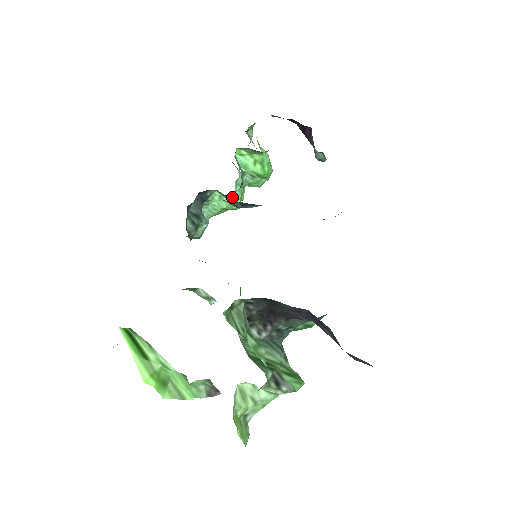
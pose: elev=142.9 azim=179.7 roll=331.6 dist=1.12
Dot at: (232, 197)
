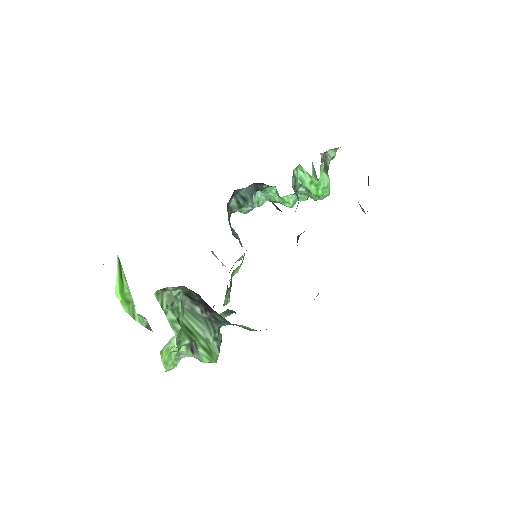
Dot at: (286, 197)
